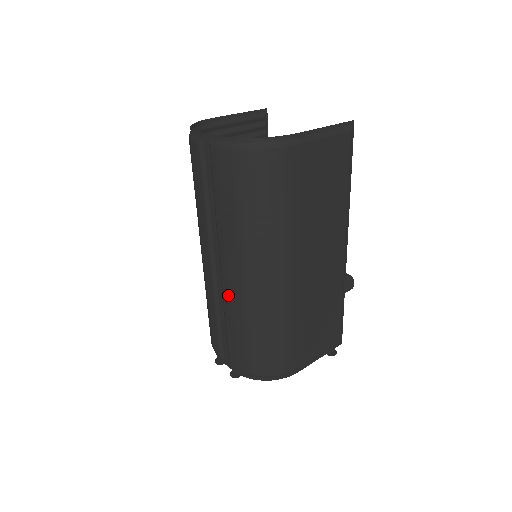
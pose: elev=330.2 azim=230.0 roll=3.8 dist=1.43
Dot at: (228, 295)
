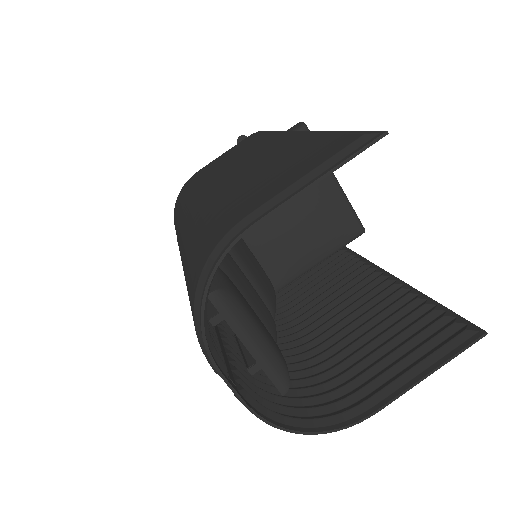
Dot at: occluded
